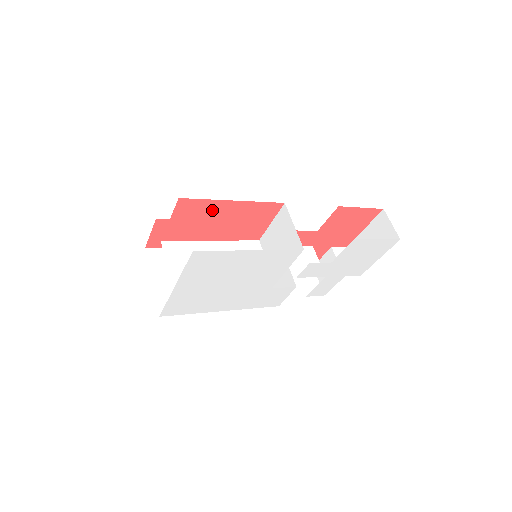
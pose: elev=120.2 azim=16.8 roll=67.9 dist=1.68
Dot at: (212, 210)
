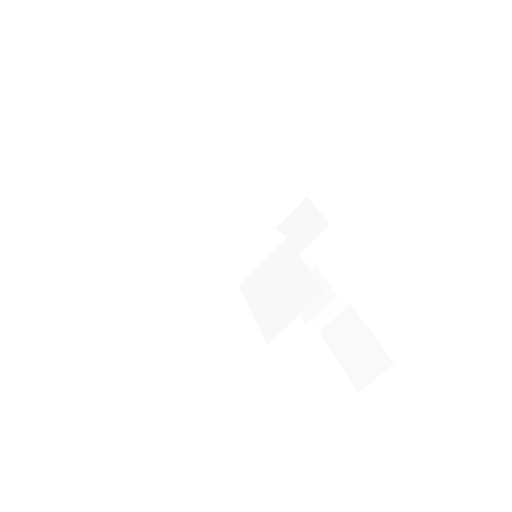
Dot at: occluded
